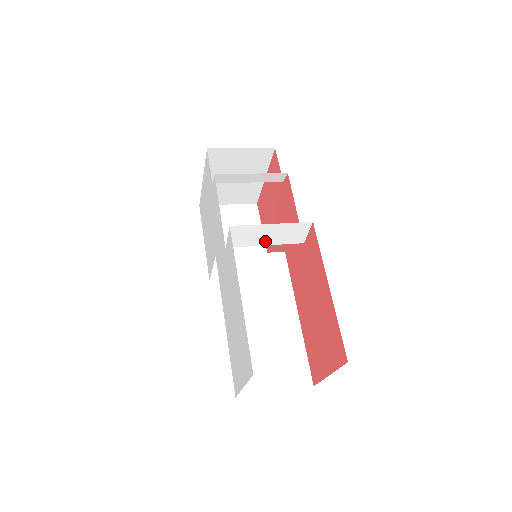
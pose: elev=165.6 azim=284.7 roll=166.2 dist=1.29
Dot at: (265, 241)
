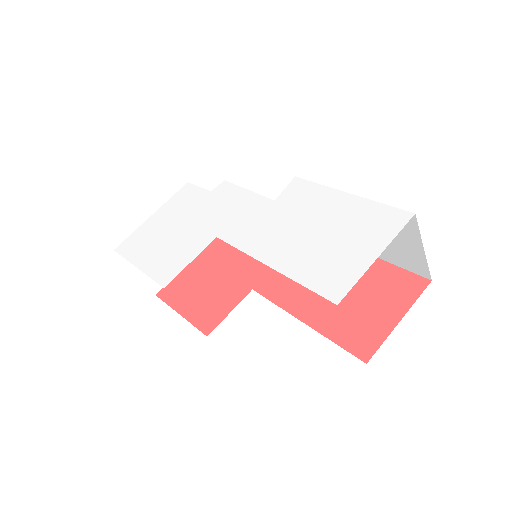
Dot at: occluded
